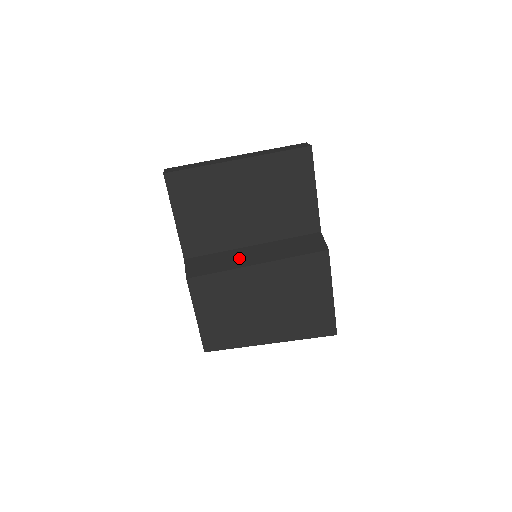
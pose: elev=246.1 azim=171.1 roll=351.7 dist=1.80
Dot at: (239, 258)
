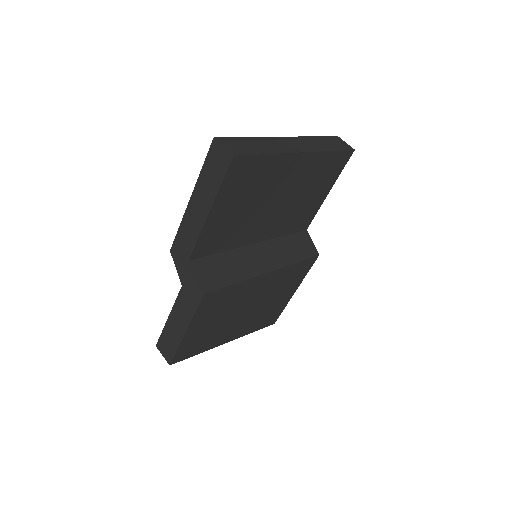
Dot at: (249, 262)
